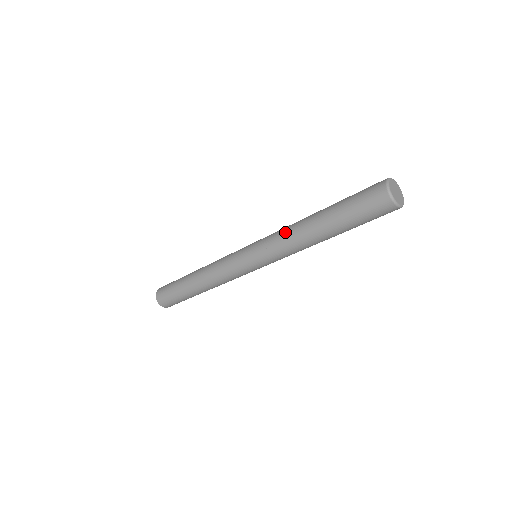
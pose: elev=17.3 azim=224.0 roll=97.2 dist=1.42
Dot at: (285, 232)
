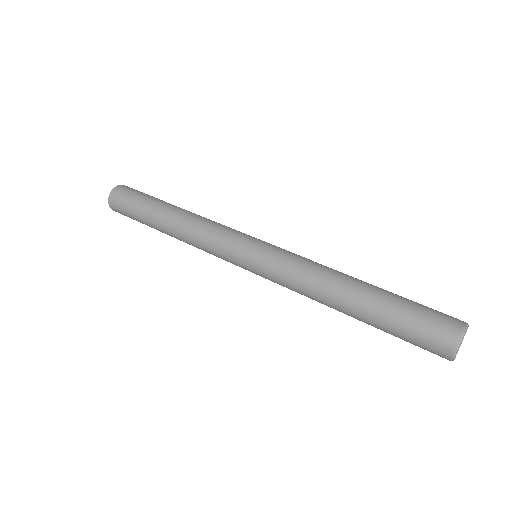
Dot at: (312, 268)
